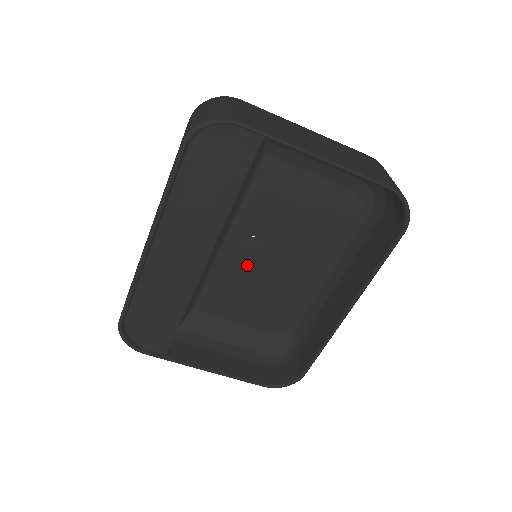
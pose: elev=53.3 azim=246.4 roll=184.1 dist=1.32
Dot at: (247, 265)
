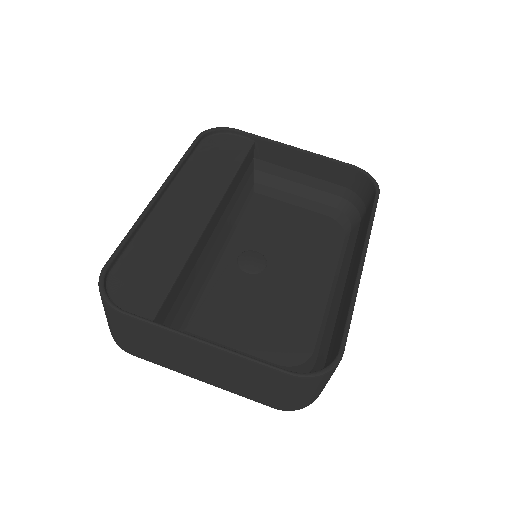
Dot at: (247, 278)
